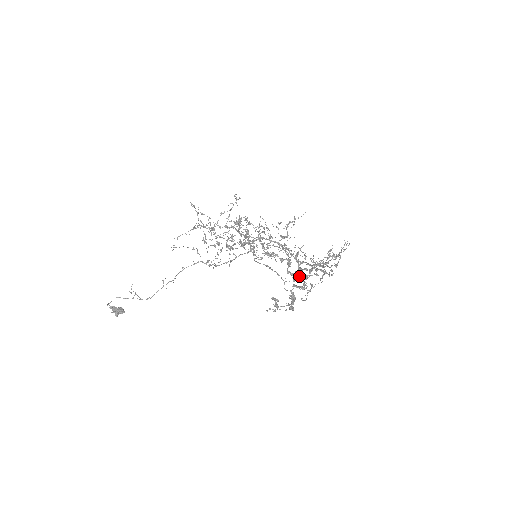
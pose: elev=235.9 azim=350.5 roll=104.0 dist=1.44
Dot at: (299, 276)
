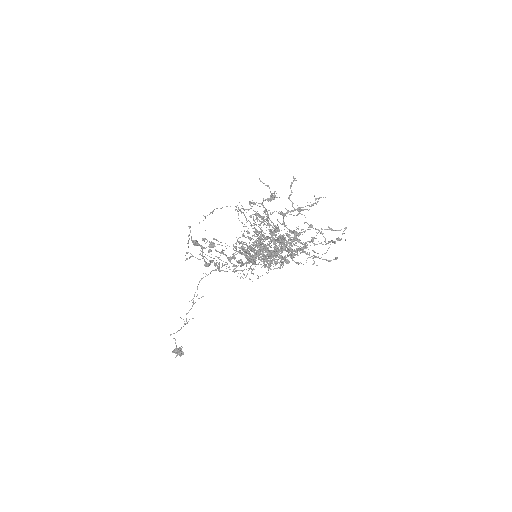
Dot at: (267, 256)
